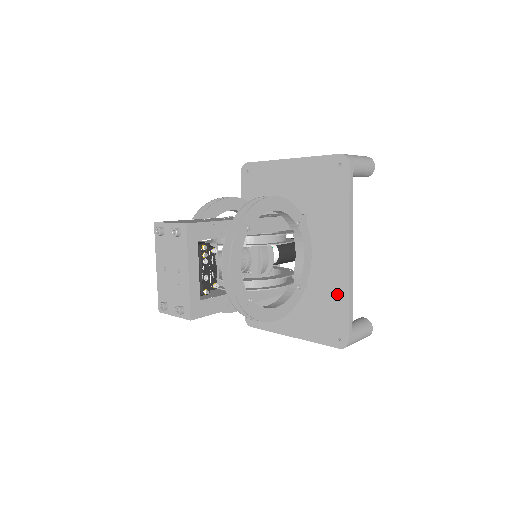
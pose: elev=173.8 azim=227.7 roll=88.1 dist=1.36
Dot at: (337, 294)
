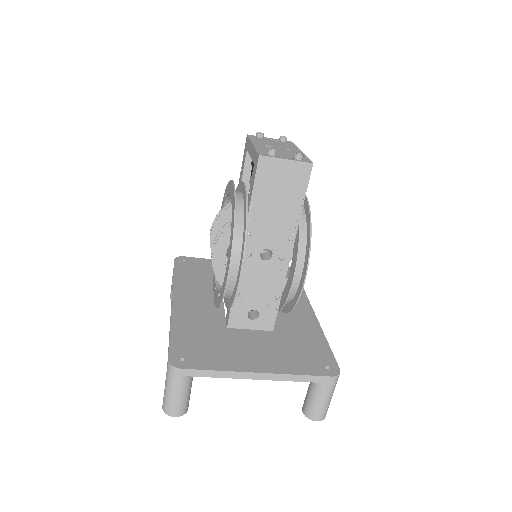
Dot at: (312, 335)
